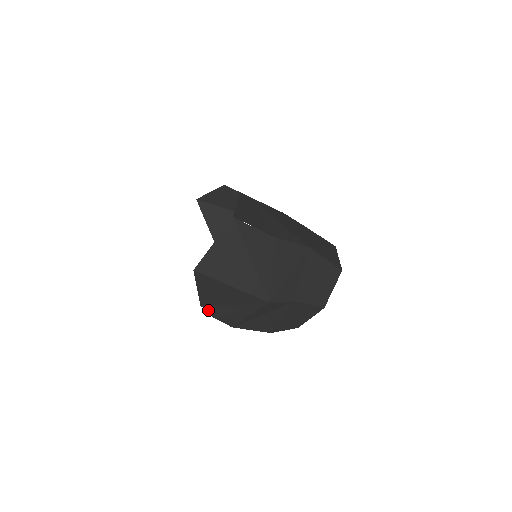
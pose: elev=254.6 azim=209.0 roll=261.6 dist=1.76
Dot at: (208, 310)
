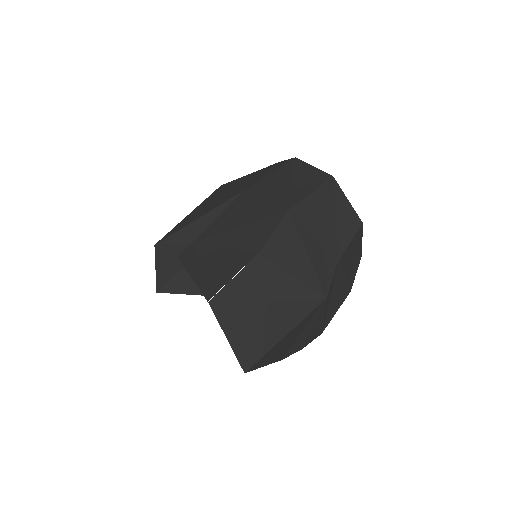
Dot at: (290, 354)
